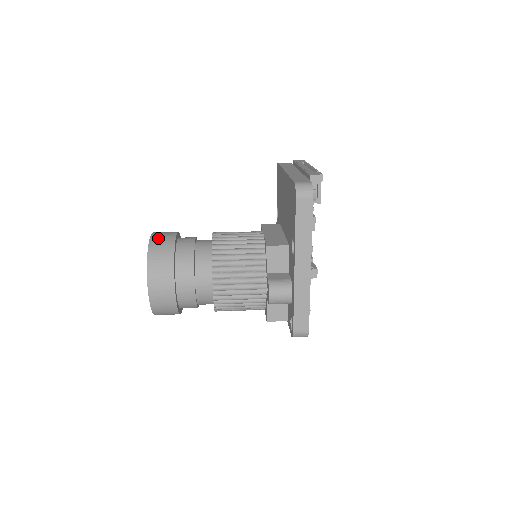
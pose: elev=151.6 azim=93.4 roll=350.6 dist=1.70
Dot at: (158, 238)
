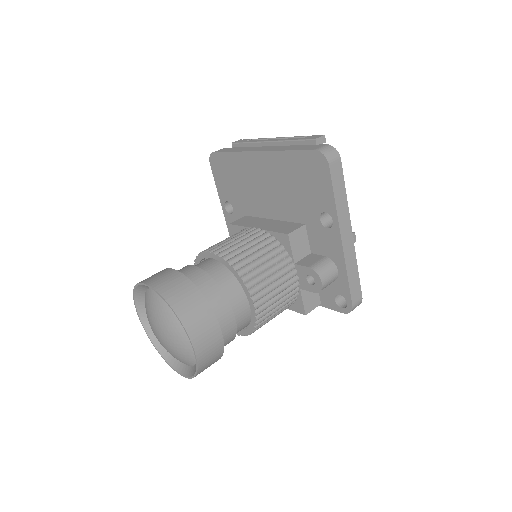
Dot at: (163, 283)
